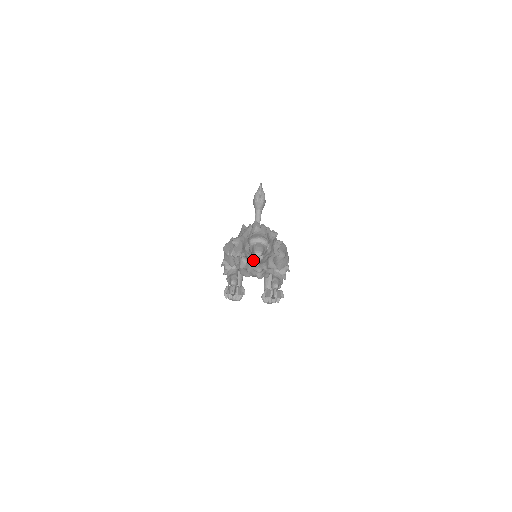
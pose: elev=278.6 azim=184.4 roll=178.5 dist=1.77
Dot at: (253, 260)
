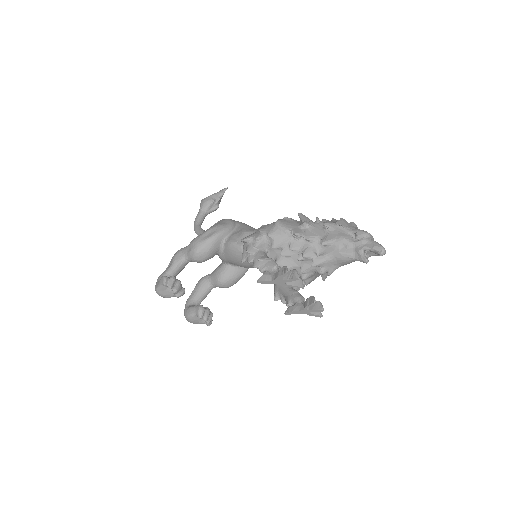
Dot at: (351, 255)
